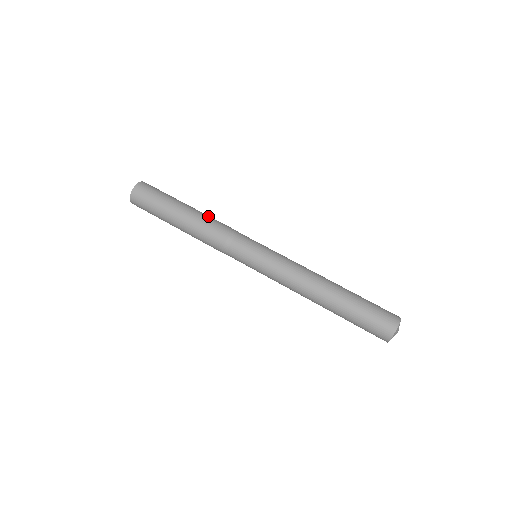
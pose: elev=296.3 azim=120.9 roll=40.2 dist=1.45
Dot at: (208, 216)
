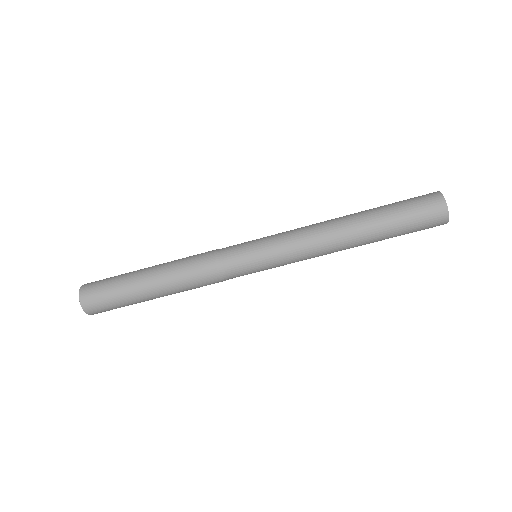
Dot at: (179, 283)
